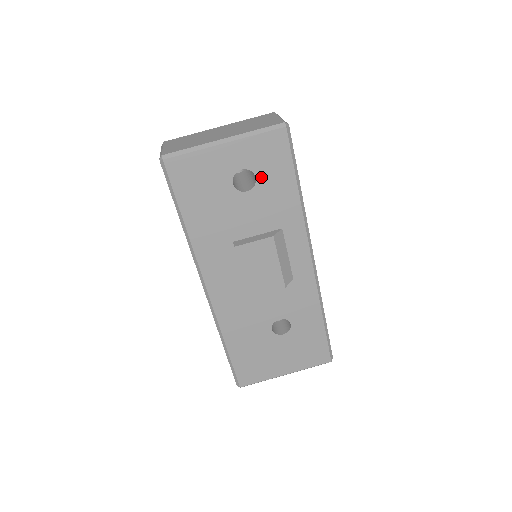
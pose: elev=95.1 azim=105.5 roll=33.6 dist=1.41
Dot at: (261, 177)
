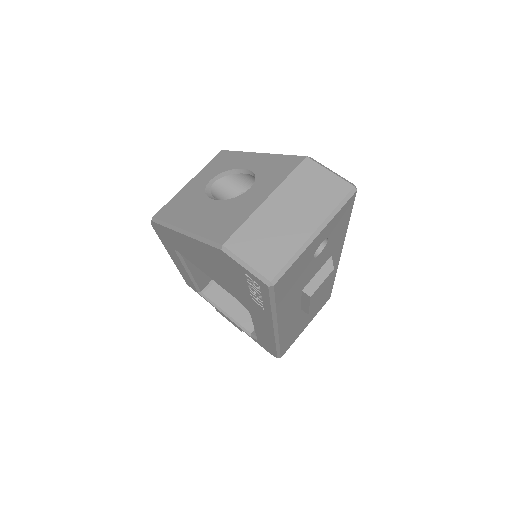
Dot at: (331, 236)
